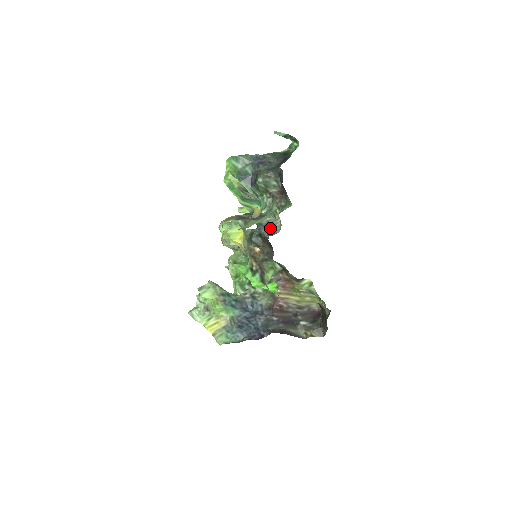
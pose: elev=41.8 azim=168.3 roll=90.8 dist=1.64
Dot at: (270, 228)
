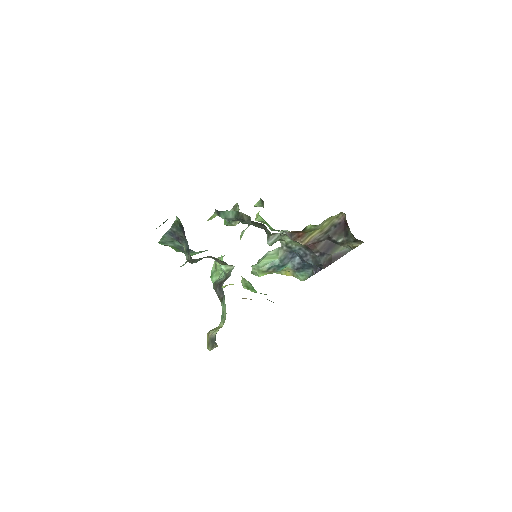
Dot at: (242, 219)
